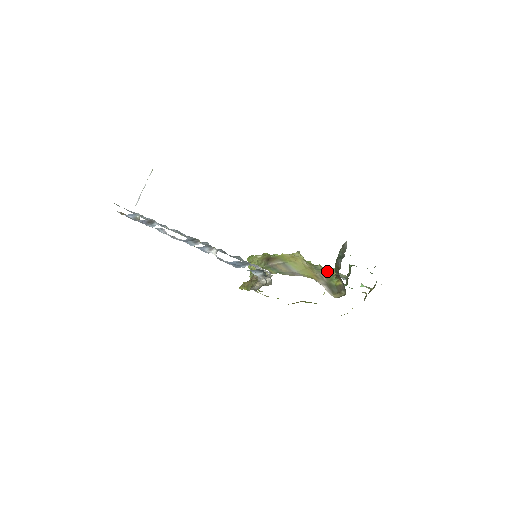
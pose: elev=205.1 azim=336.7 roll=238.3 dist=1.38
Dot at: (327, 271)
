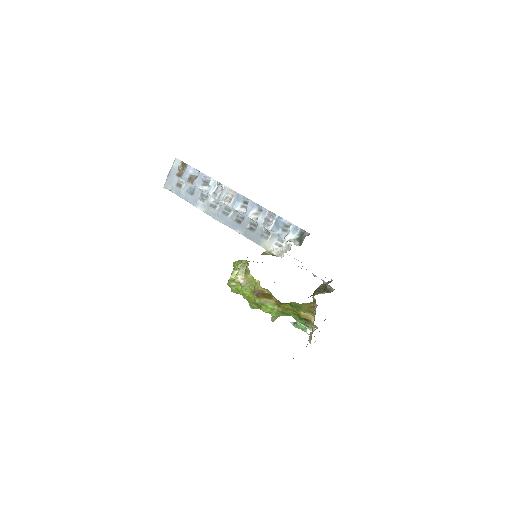
Dot at: occluded
